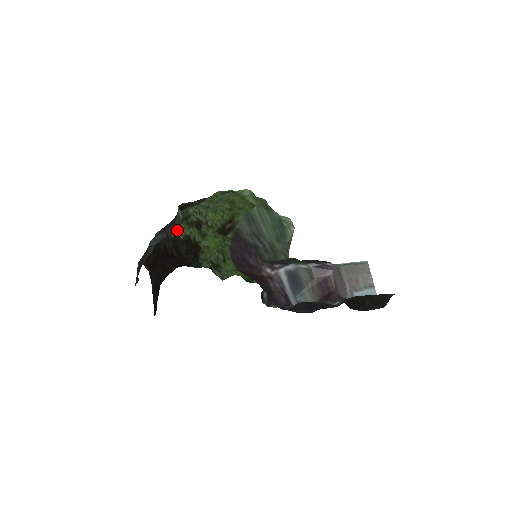
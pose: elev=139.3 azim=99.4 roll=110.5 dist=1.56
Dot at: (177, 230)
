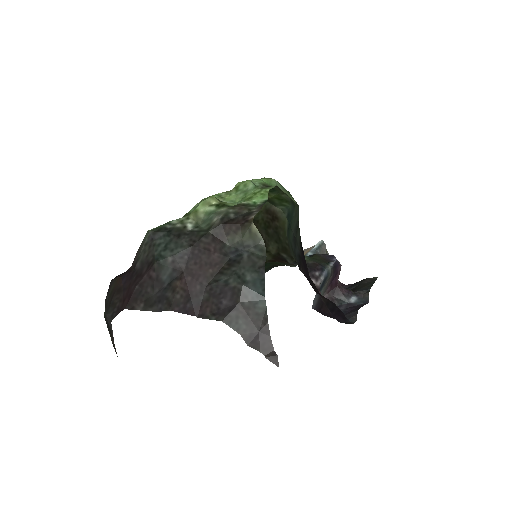
Dot at: occluded
